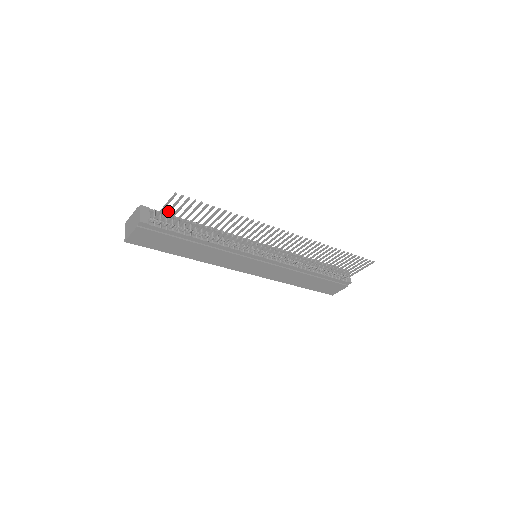
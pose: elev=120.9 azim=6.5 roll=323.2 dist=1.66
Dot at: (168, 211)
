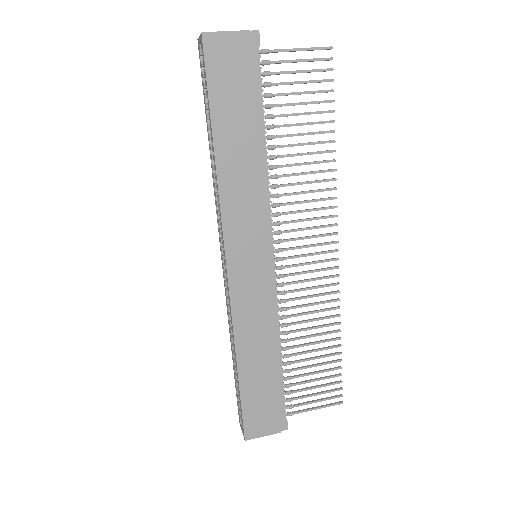
Dot at: occluded
